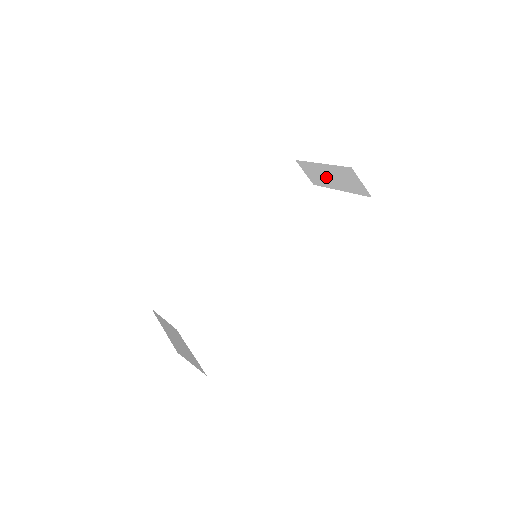
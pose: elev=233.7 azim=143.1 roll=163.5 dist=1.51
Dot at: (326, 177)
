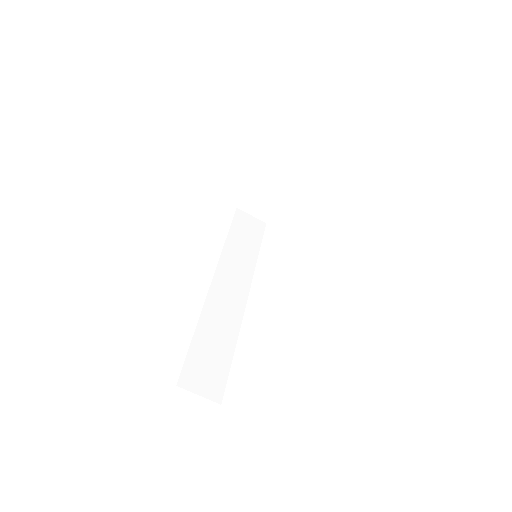
Dot at: (271, 190)
